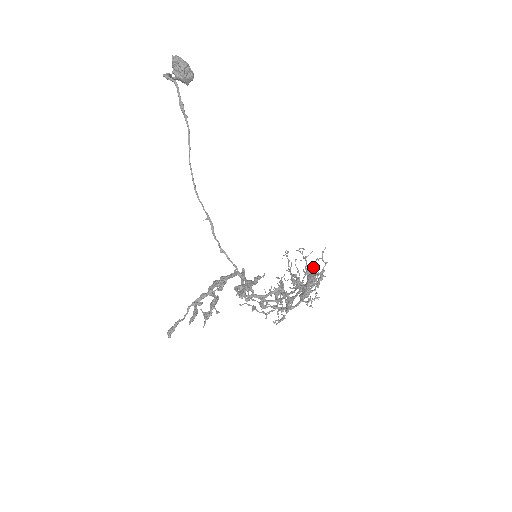
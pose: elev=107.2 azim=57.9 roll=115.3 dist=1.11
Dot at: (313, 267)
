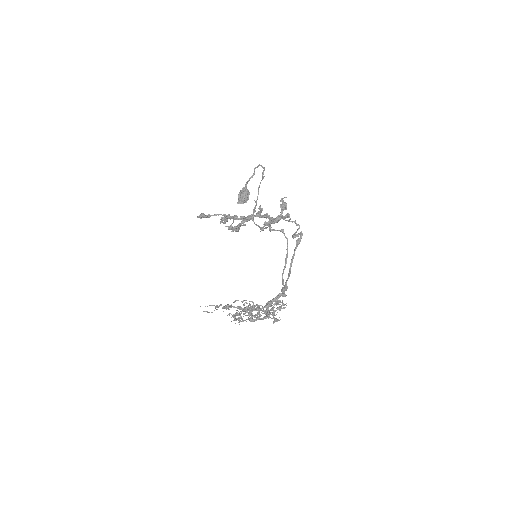
Dot at: (280, 300)
